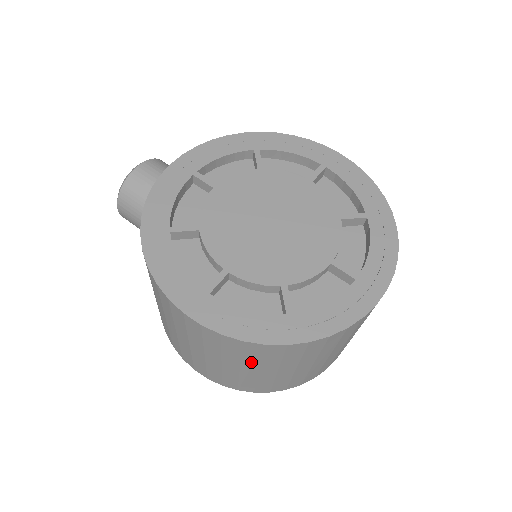
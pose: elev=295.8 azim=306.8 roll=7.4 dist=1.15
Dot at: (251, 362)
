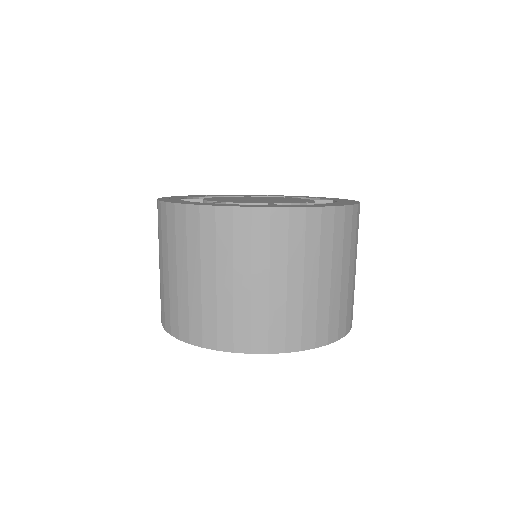
Dot at: (172, 248)
